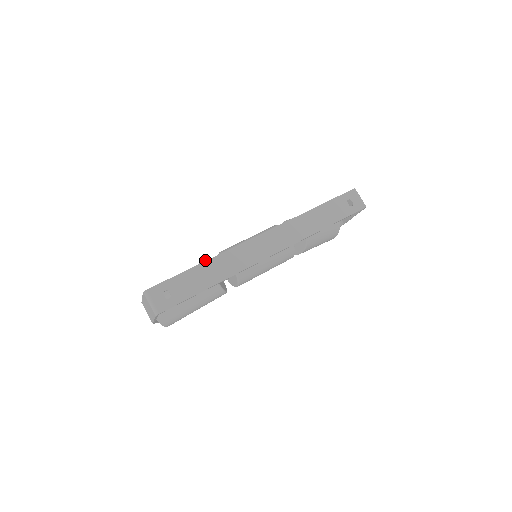
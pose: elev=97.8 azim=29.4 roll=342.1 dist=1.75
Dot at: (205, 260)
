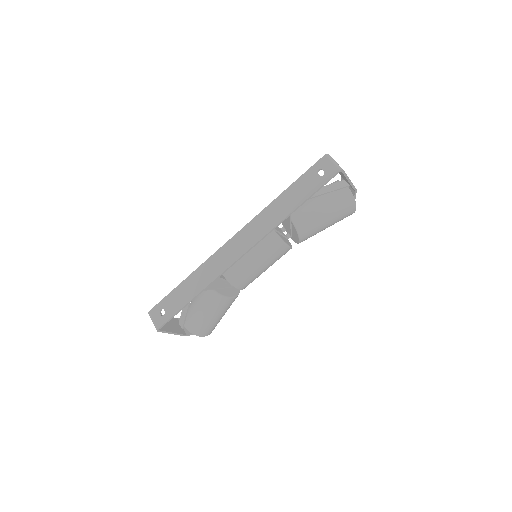
Dot at: occluded
